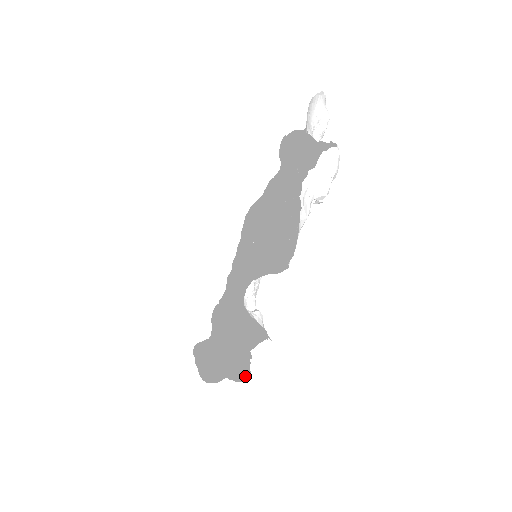
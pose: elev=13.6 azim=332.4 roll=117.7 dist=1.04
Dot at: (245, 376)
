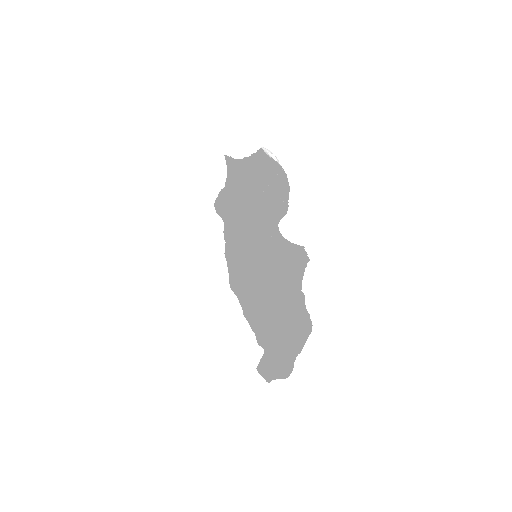
Dot at: (309, 321)
